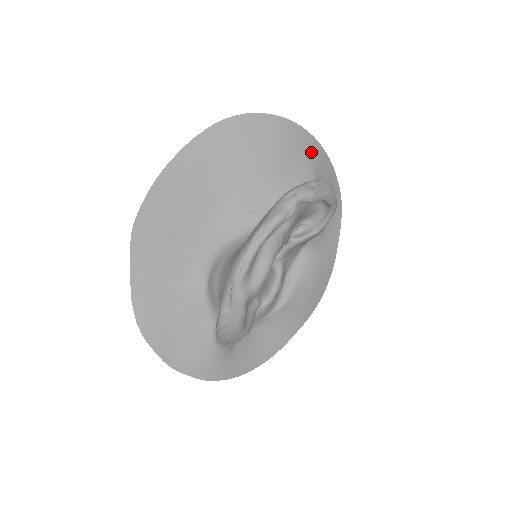
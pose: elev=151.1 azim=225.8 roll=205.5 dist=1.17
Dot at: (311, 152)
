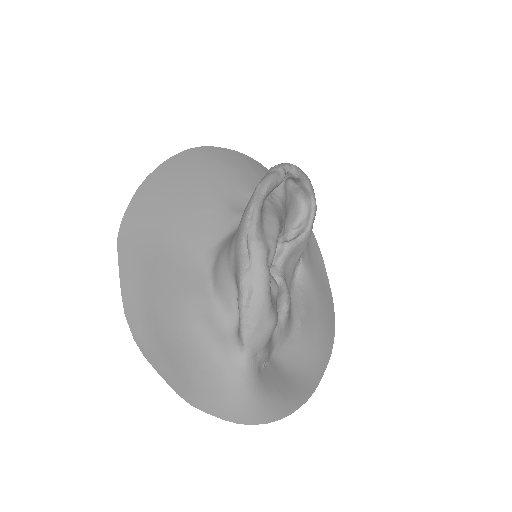
Dot at: occluded
